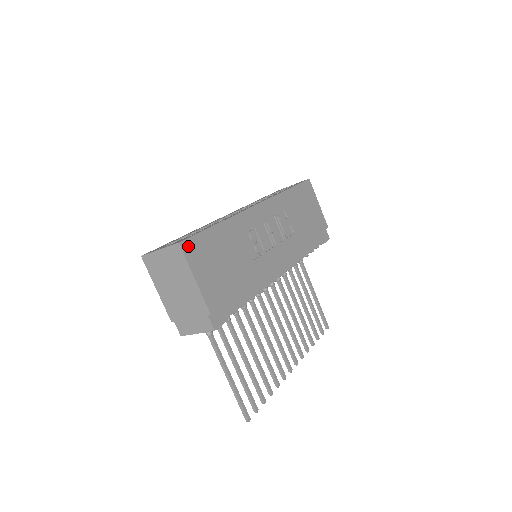
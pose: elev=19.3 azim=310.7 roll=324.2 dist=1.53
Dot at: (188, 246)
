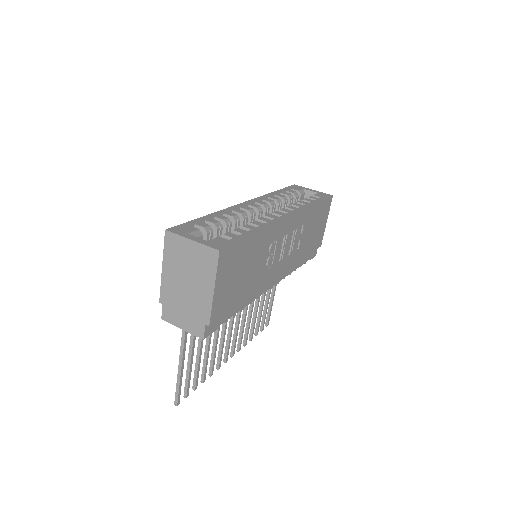
Dot at: (224, 255)
